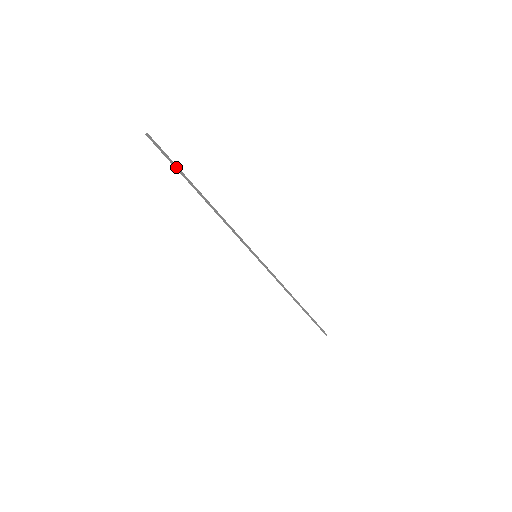
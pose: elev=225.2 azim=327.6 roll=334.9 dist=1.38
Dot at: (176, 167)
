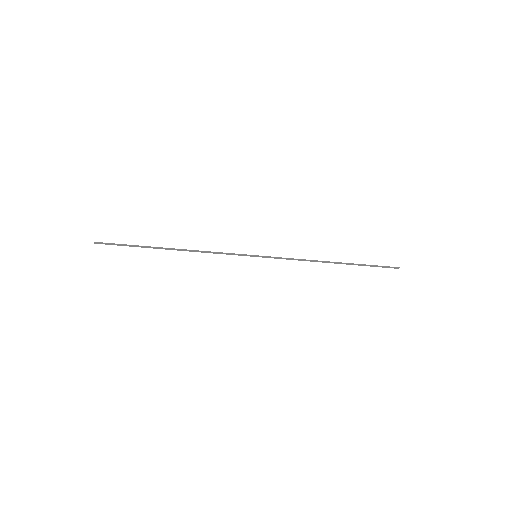
Dot at: (132, 246)
